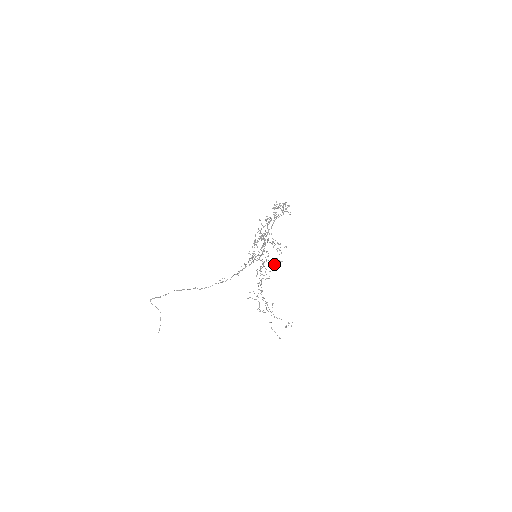
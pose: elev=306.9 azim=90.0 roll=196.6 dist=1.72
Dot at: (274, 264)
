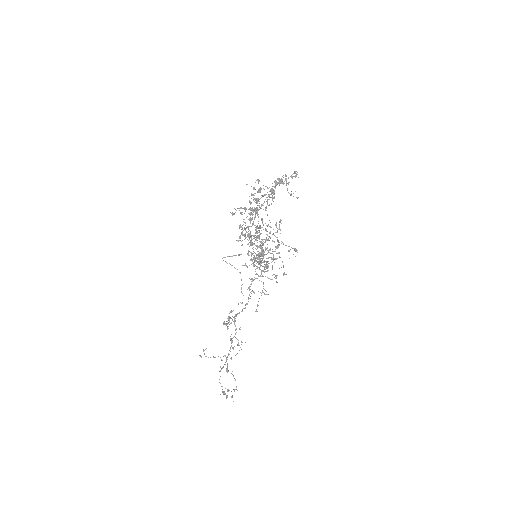
Dot at: (276, 275)
